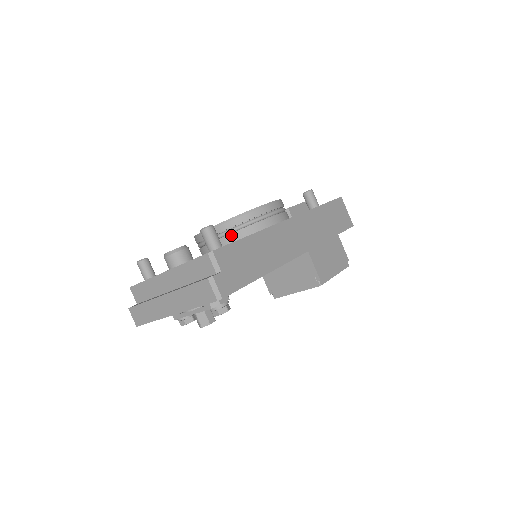
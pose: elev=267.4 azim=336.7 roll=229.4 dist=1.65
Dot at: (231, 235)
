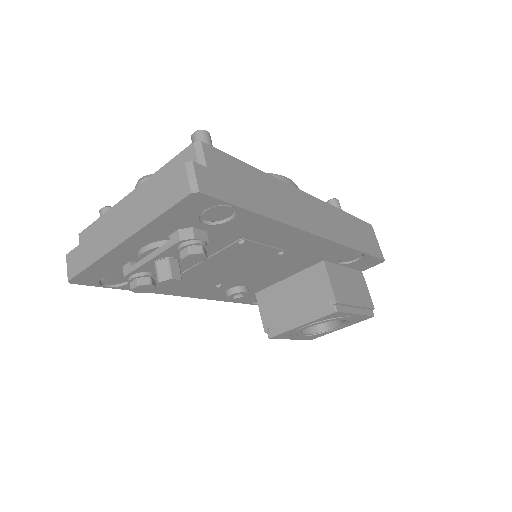
Dot at: occluded
